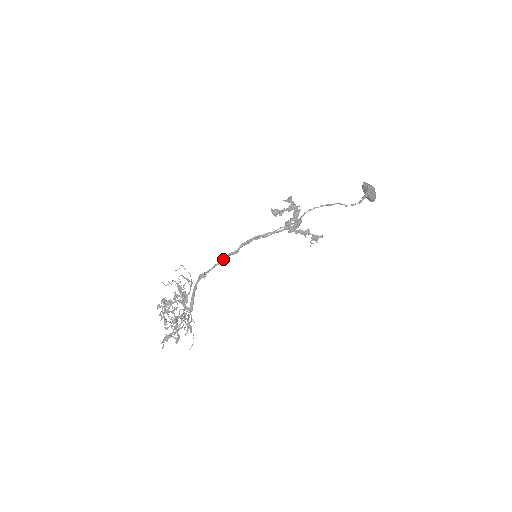
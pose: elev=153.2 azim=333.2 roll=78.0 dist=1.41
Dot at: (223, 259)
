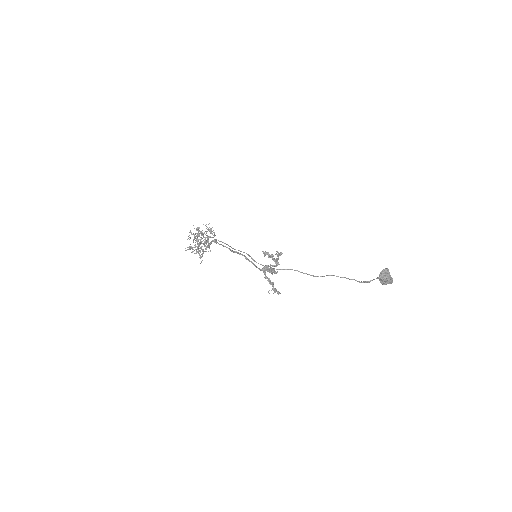
Dot at: (226, 247)
